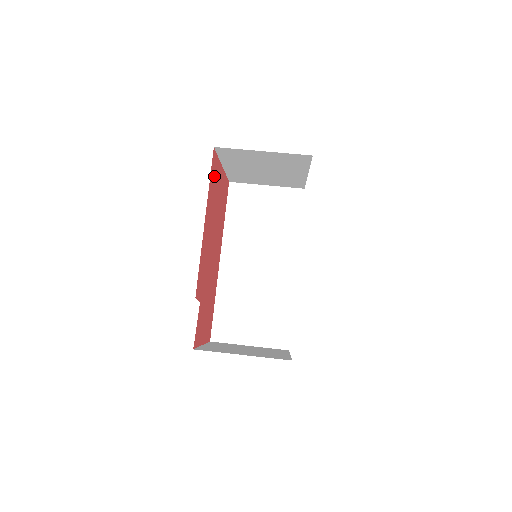
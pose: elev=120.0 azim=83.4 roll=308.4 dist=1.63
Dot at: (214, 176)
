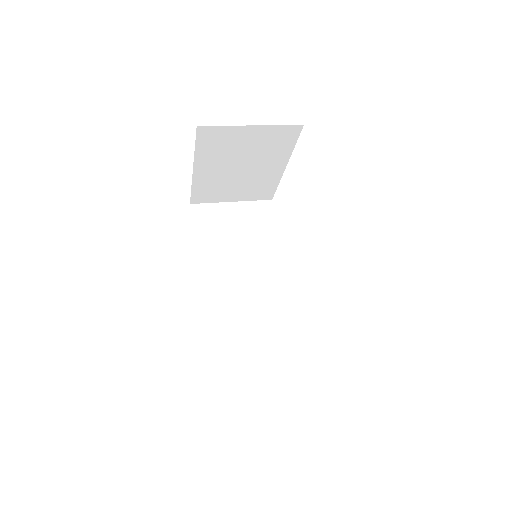
Dot at: occluded
